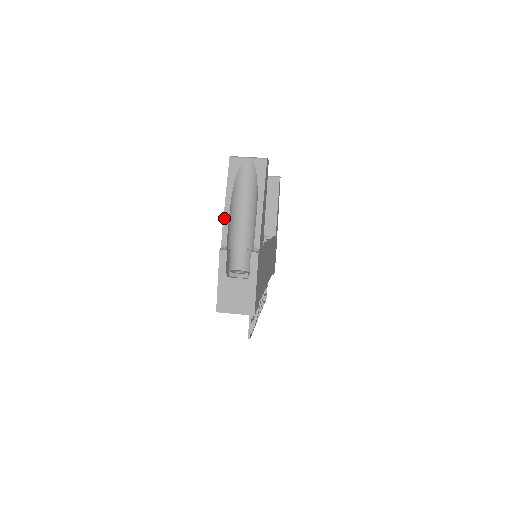
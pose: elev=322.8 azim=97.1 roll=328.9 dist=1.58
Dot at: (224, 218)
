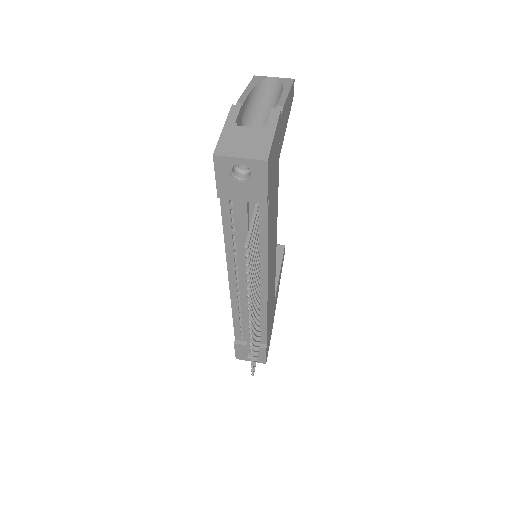
Dot at: (241, 96)
